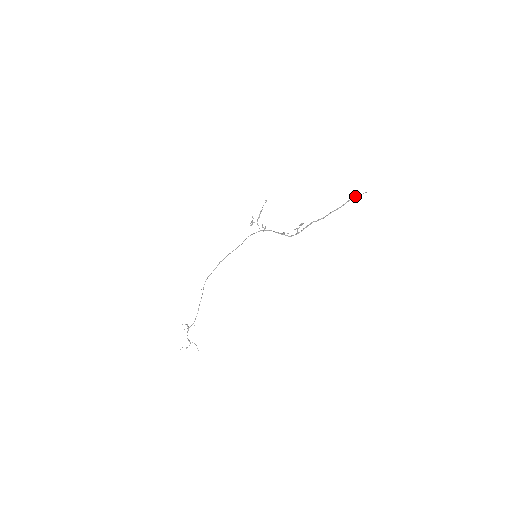
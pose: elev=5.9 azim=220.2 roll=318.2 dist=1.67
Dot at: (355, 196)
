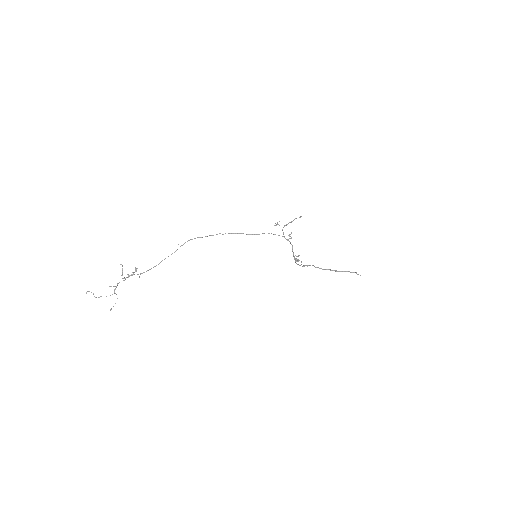
Dot at: occluded
